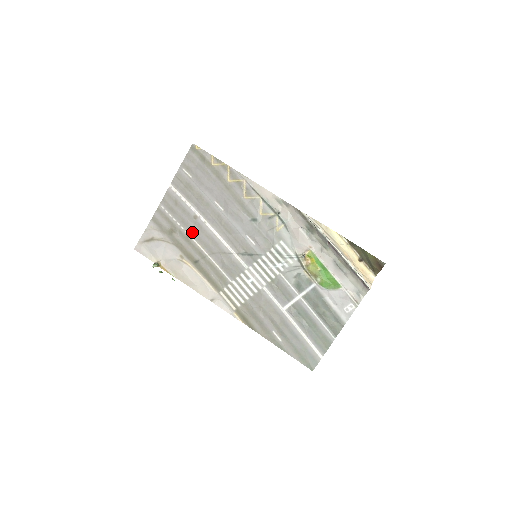
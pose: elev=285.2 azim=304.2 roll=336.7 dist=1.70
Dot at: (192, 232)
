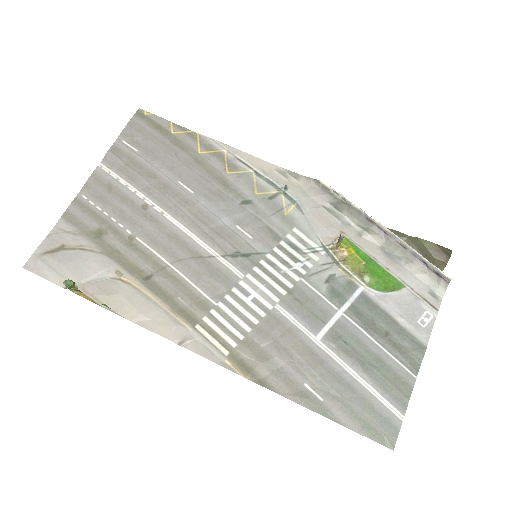
Dot at: (139, 230)
